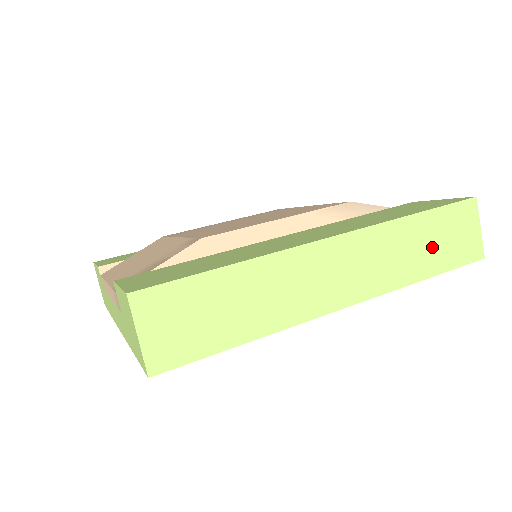
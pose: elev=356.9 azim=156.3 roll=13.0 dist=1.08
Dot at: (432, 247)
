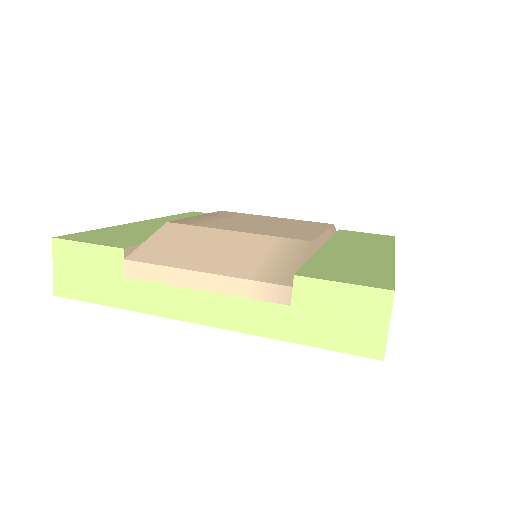
Dot at: occluded
